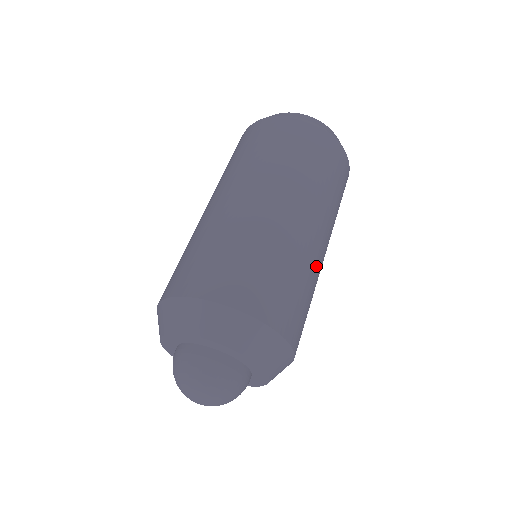
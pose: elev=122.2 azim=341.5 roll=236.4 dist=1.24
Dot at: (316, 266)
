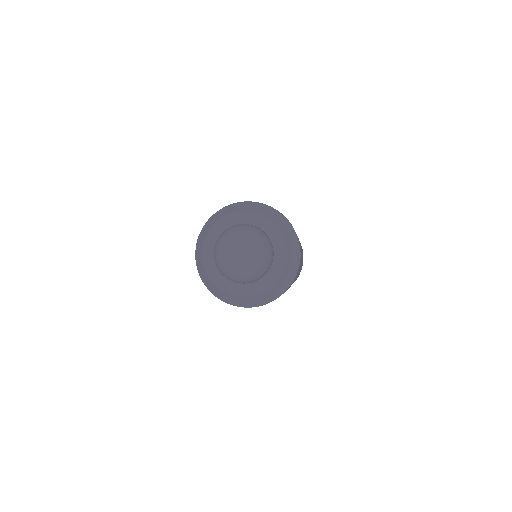
Dot at: occluded
